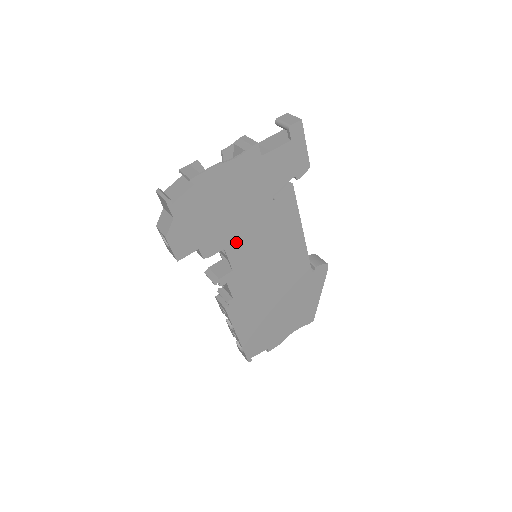
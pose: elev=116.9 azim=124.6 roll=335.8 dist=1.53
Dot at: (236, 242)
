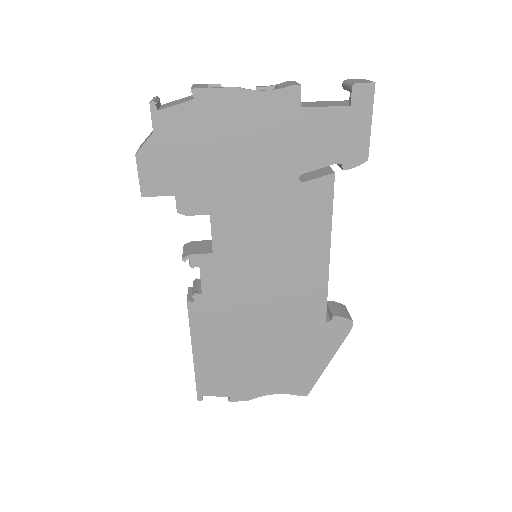
Dot at: (229, 214)
